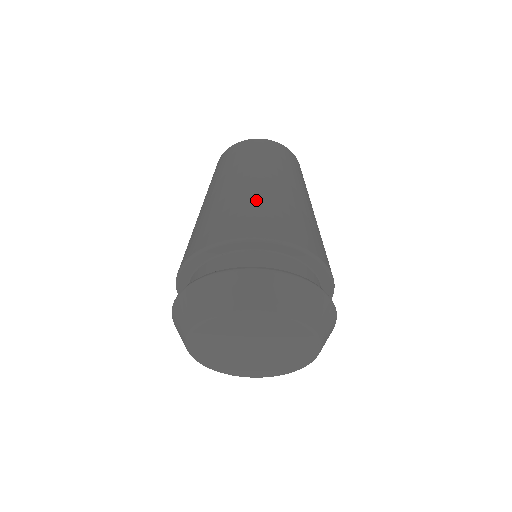
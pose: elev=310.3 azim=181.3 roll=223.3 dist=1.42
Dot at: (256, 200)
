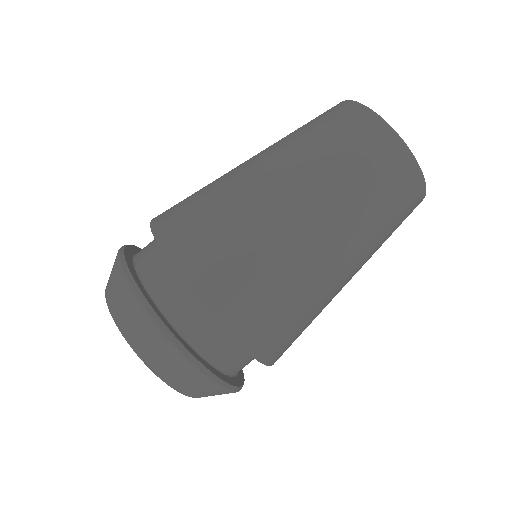
Dot at: (233, 209)
